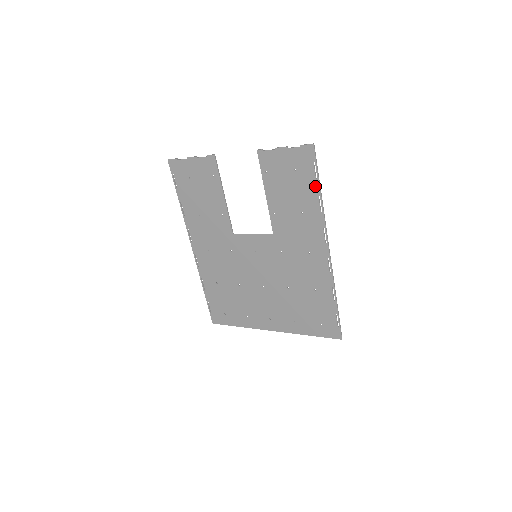
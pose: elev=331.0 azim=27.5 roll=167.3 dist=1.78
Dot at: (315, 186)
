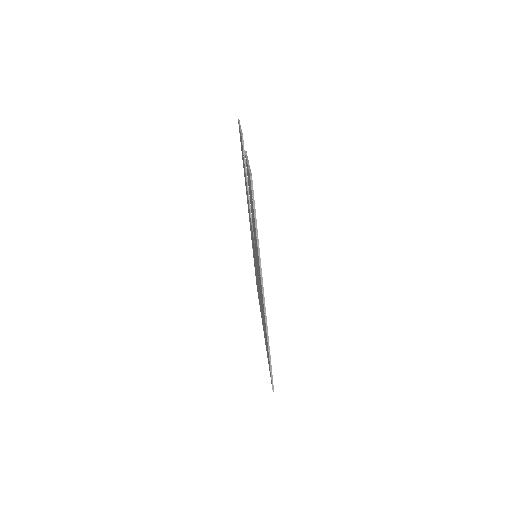
Dot at: (255, 223)
